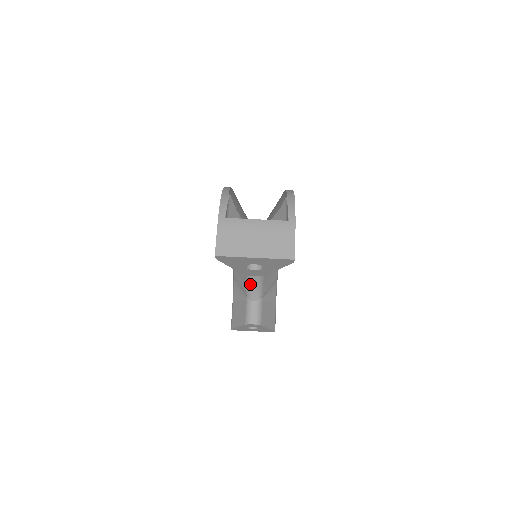
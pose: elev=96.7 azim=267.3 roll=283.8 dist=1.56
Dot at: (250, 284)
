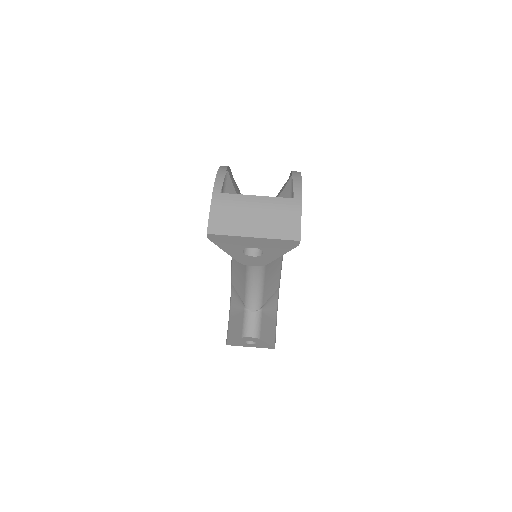
Dot at: (249, 292)
